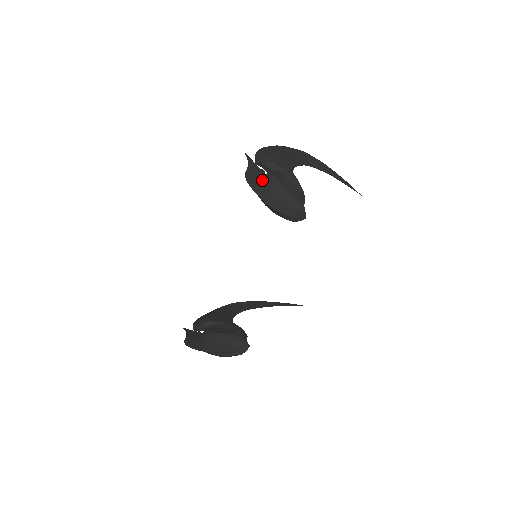
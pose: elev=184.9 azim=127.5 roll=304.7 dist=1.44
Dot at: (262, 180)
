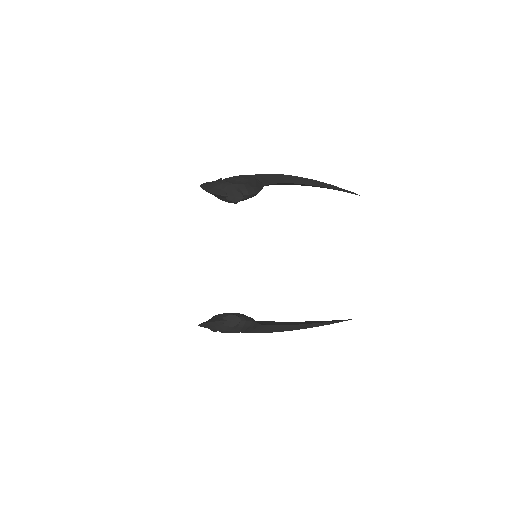
Dot at: occluded
